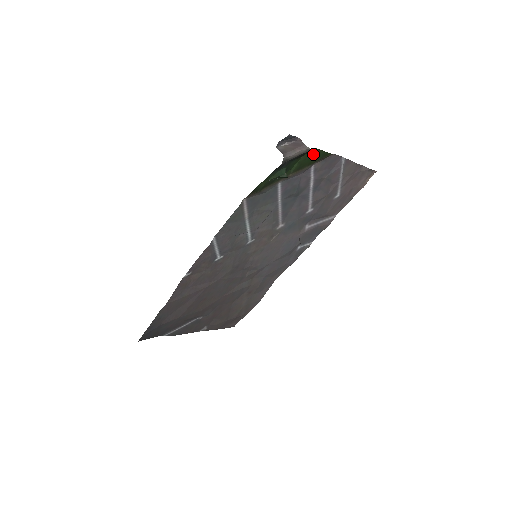
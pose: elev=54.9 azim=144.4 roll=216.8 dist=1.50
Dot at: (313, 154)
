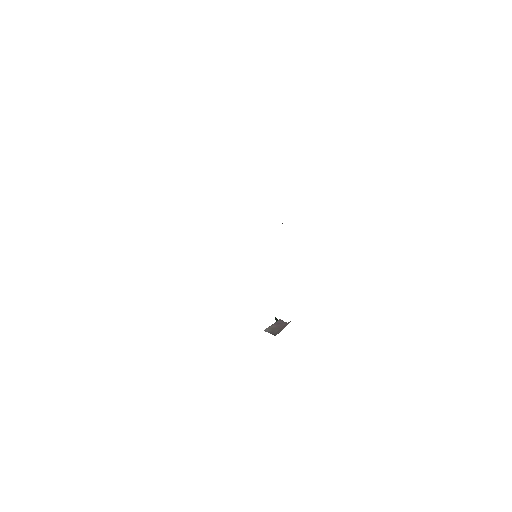
Dot at: occluded
